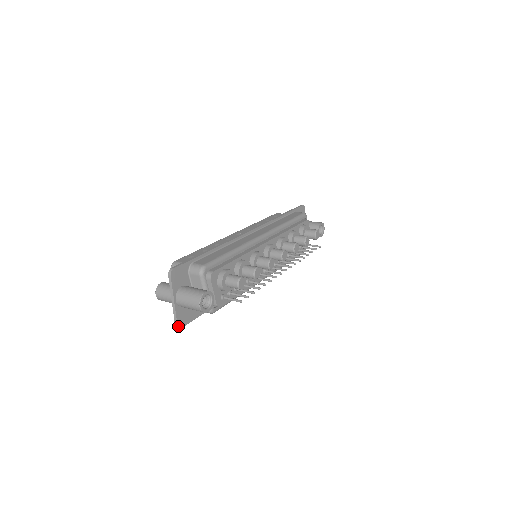
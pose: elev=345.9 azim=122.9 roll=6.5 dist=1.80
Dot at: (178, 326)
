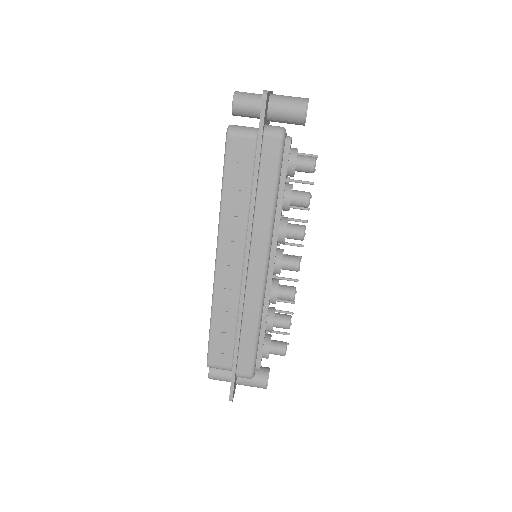
Dot at: occluded
